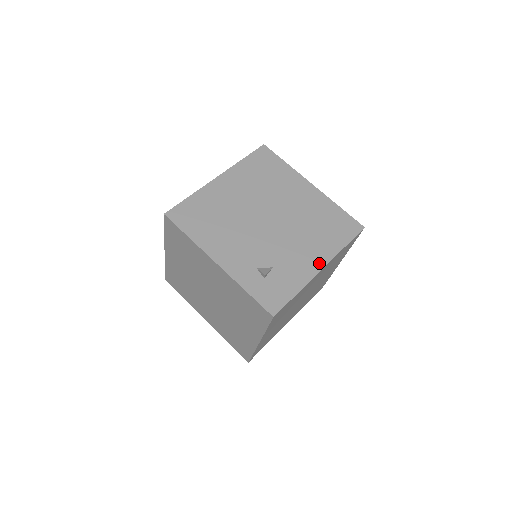
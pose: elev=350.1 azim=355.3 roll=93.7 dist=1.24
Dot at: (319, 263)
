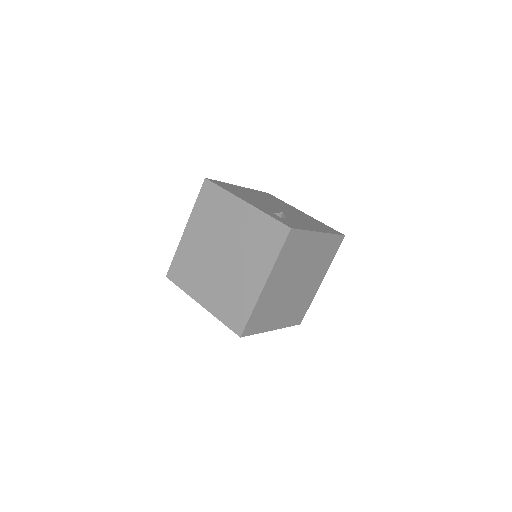
Dot at: (318, 230)
